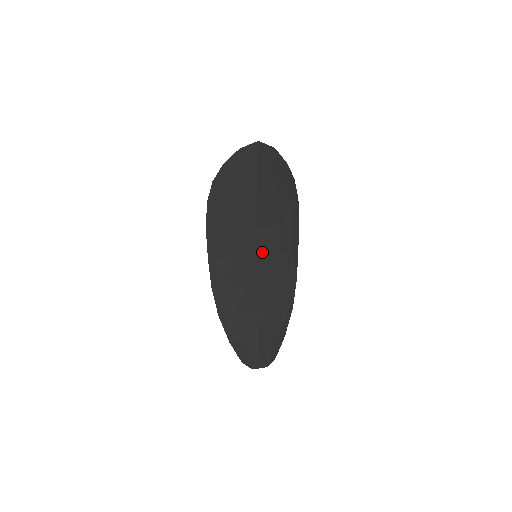
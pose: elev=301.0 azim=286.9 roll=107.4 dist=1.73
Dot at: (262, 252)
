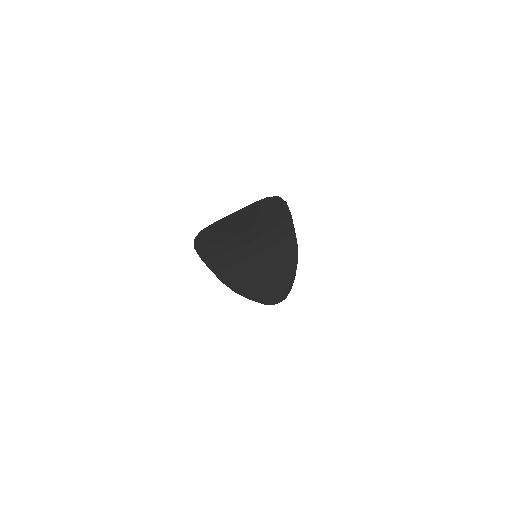
Dot at: (261, 250)
